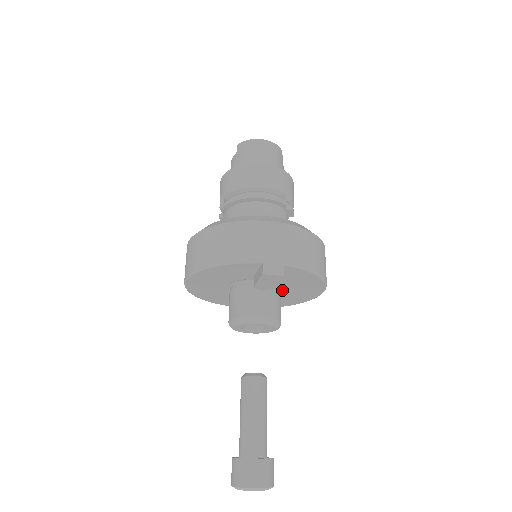
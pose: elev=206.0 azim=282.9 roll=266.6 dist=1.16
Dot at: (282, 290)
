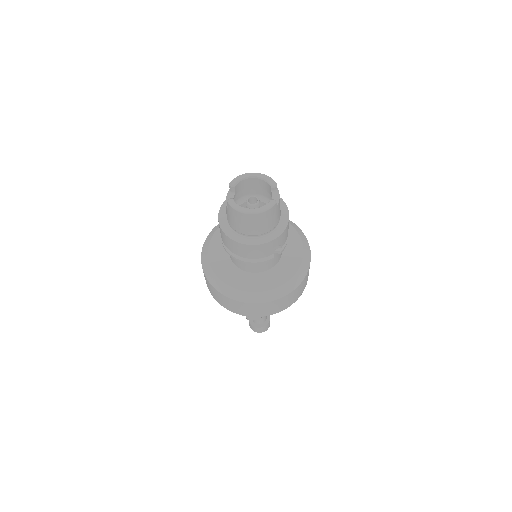
Dot at: occluded
